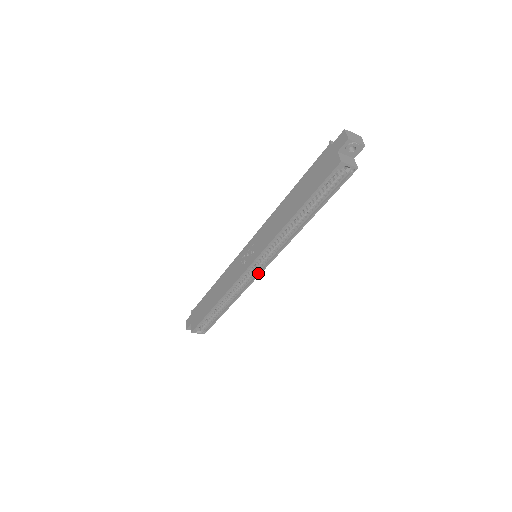
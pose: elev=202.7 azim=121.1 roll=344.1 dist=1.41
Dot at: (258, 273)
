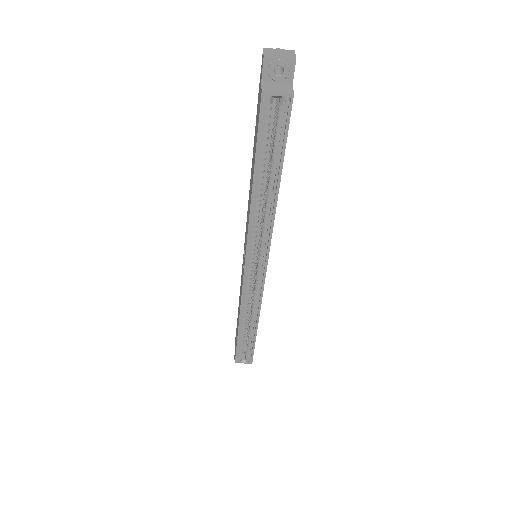
Dot at: (262, 277)
